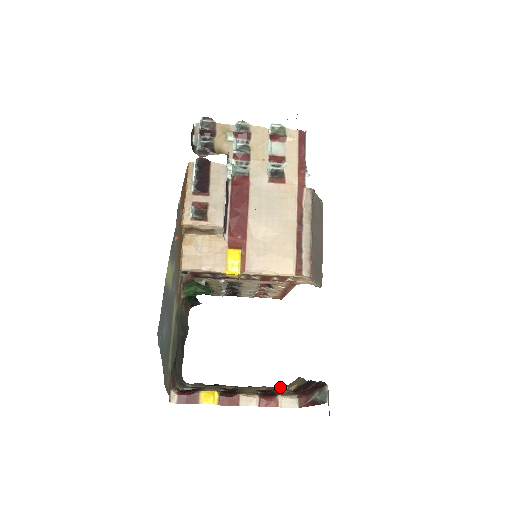
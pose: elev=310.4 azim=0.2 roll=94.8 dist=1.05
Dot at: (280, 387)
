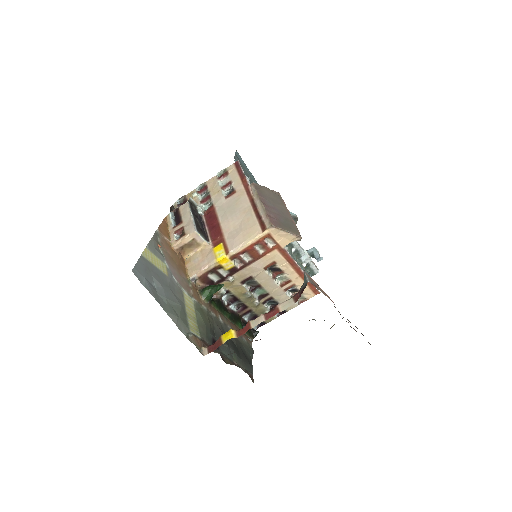
Dot at: occluded
